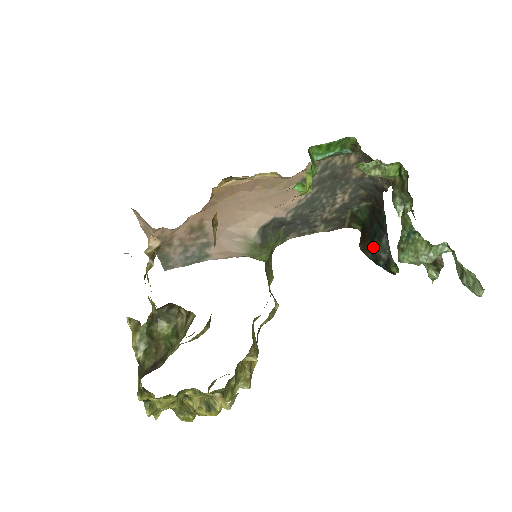
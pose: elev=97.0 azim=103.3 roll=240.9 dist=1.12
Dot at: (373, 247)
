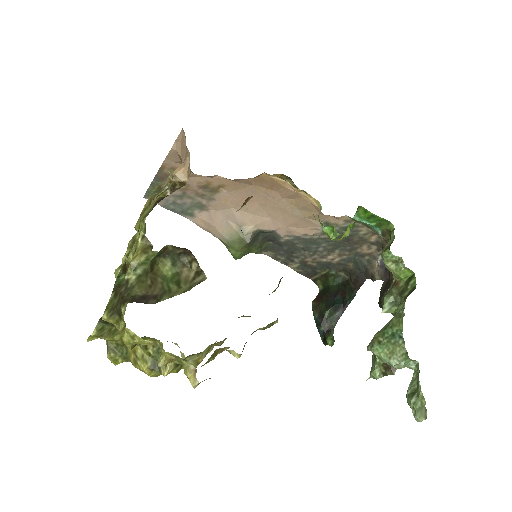
Dot at: (325, 312)
